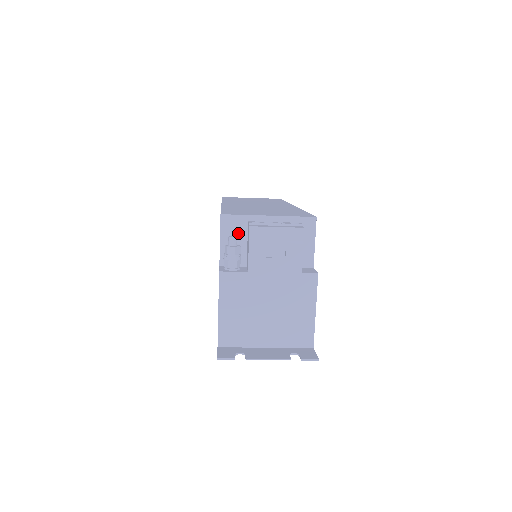
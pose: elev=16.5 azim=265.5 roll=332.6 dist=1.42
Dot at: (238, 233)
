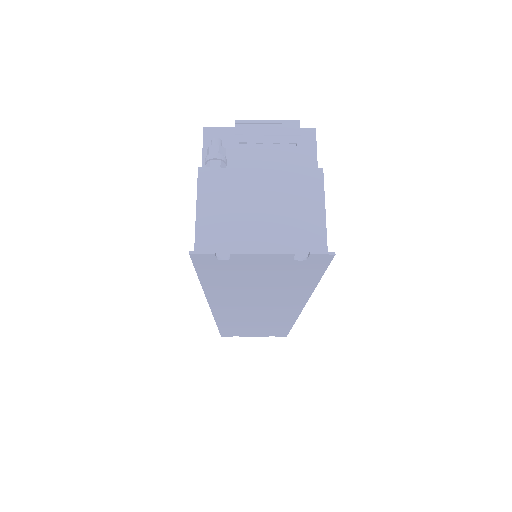
Dot at: (224, 146)
